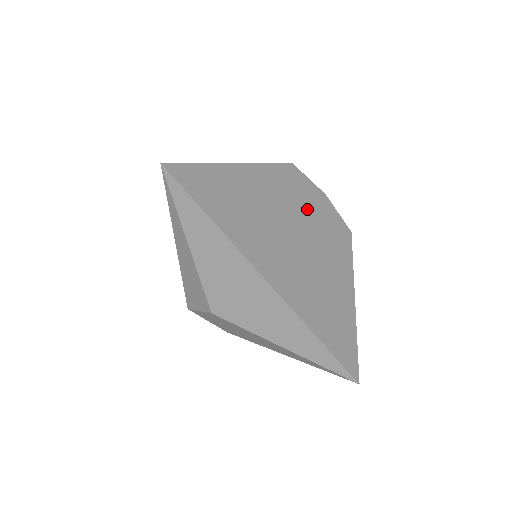
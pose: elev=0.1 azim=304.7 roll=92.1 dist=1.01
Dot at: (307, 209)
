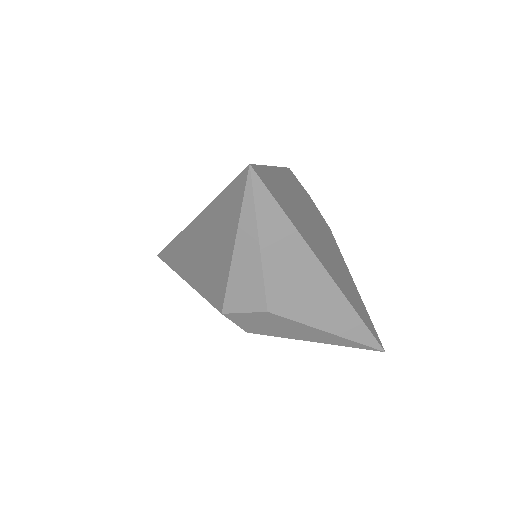
Dot at: (311, 209)
